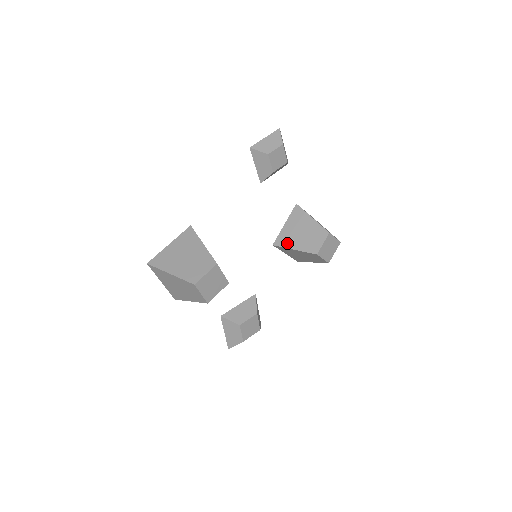
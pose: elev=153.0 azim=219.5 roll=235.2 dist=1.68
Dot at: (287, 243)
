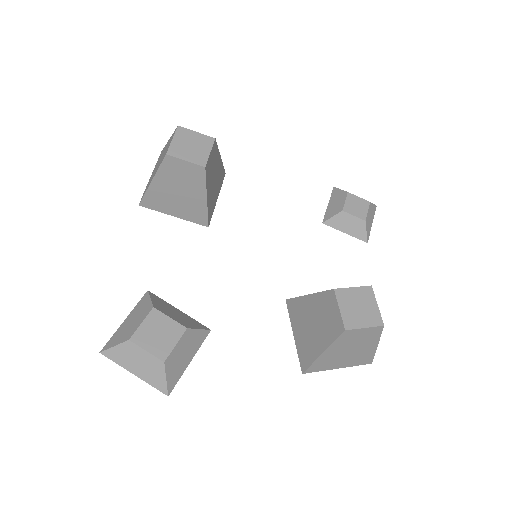
Dot at: occluded
